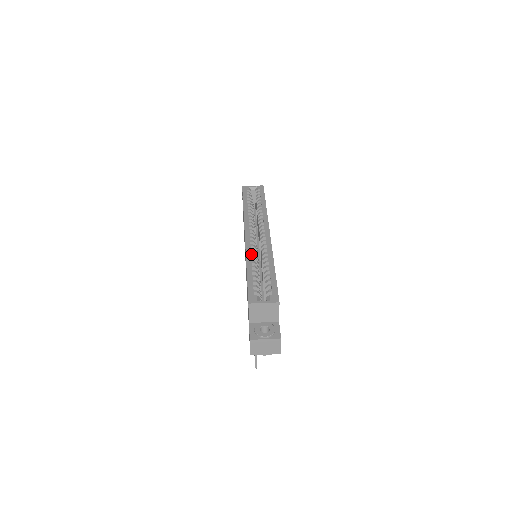
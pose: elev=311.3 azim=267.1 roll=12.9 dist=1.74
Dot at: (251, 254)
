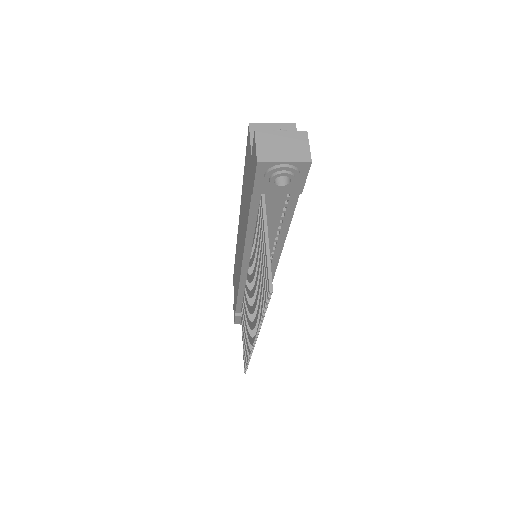
Dot at: occluded
